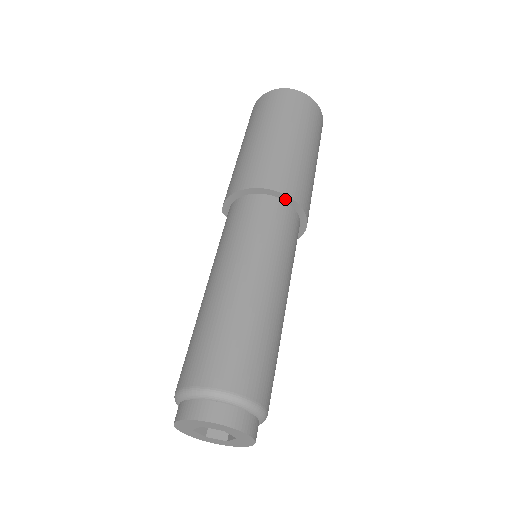
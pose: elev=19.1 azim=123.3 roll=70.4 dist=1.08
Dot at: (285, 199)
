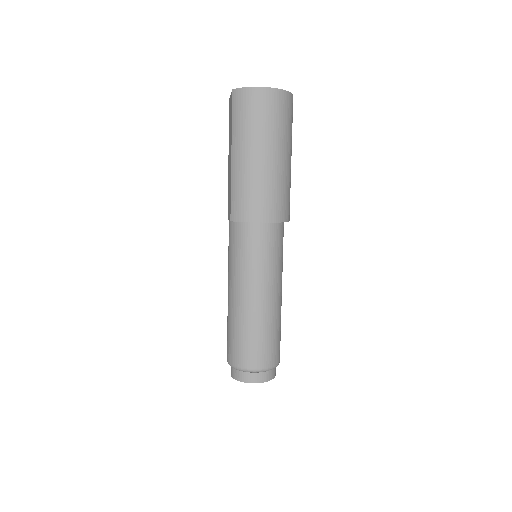
Dot at: occluded
